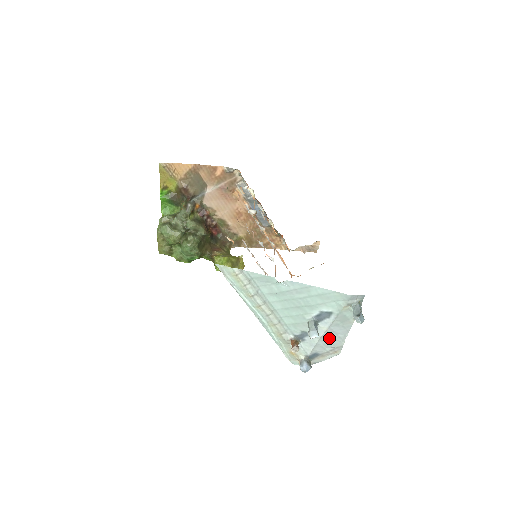
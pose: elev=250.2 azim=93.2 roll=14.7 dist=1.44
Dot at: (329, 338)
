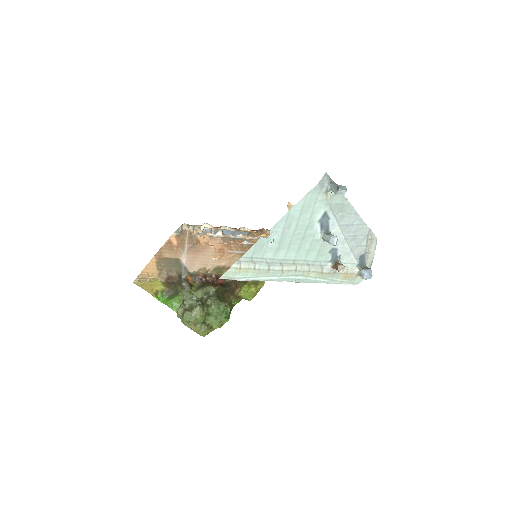
Dot at: (352, 234)
